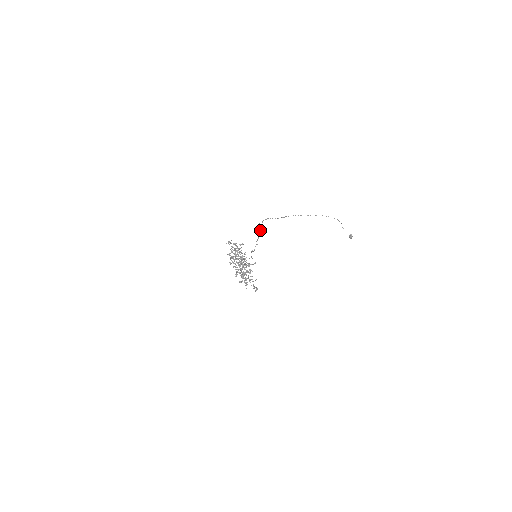
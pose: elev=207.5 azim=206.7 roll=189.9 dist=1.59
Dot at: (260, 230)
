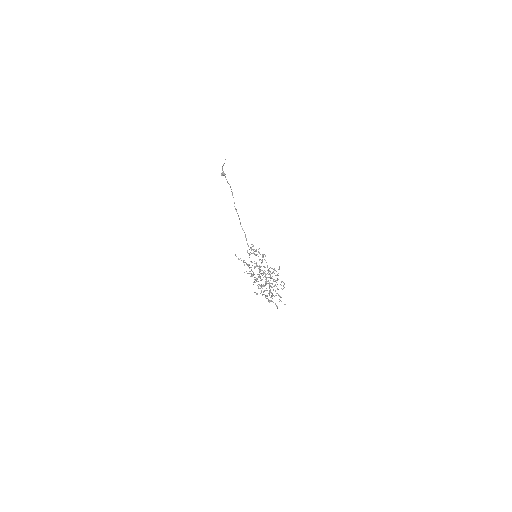
Dot at: occluded
